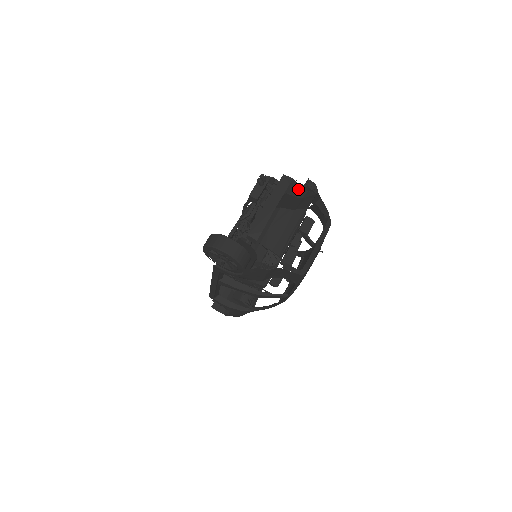
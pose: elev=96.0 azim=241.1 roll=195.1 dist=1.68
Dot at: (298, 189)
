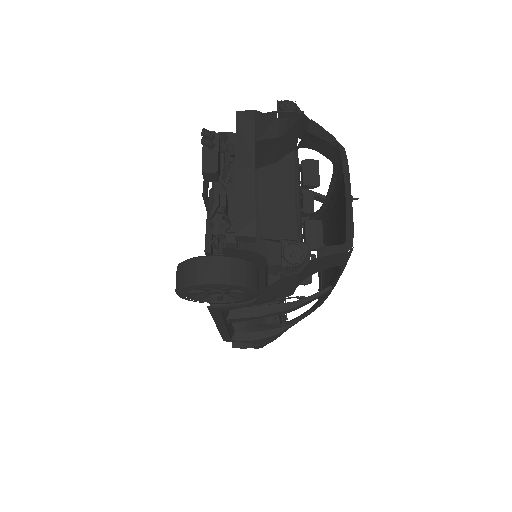
Dot at: (270, 123)
